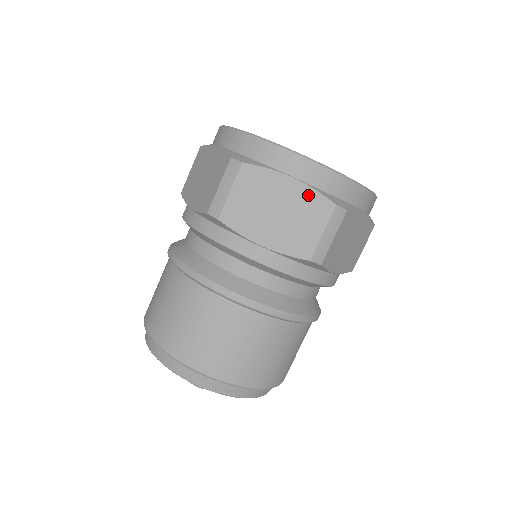
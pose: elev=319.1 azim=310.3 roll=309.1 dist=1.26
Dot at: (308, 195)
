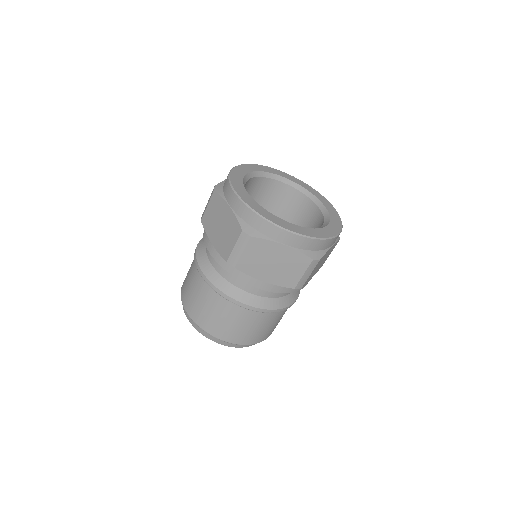
Dot at: (295, 255)
